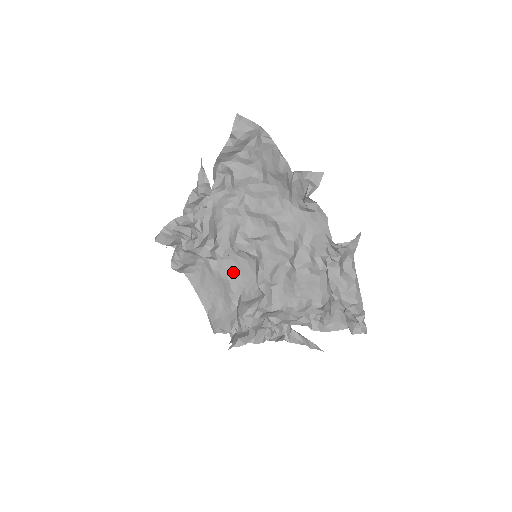
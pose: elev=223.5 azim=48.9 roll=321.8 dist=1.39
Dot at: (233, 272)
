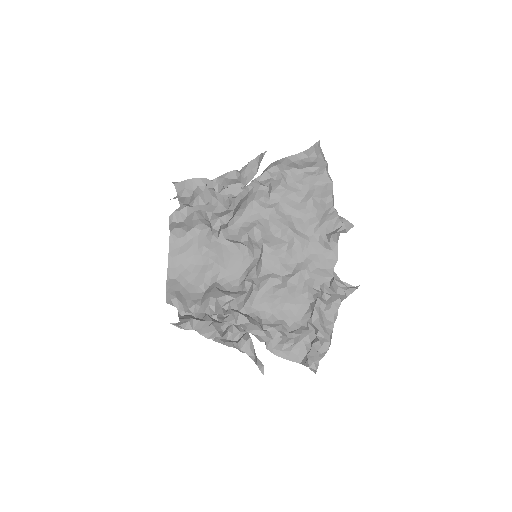
Dot at: (223, 258)
